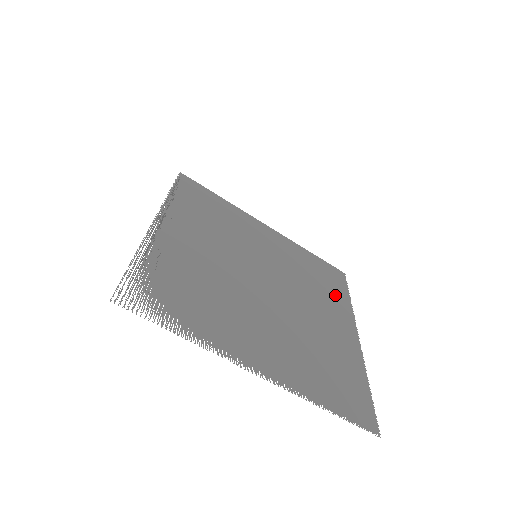
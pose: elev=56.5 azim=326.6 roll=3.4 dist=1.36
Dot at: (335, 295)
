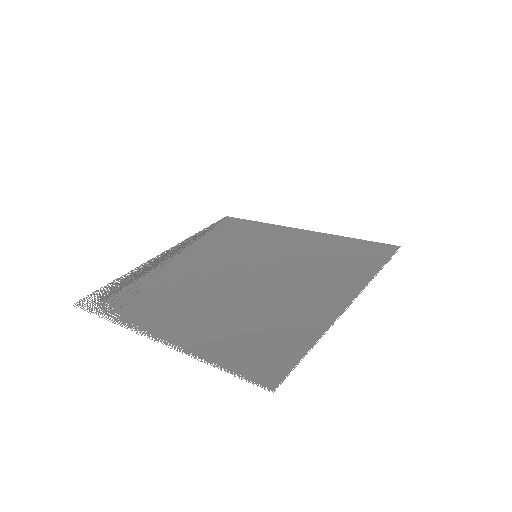
Dot at: (352, 269)
